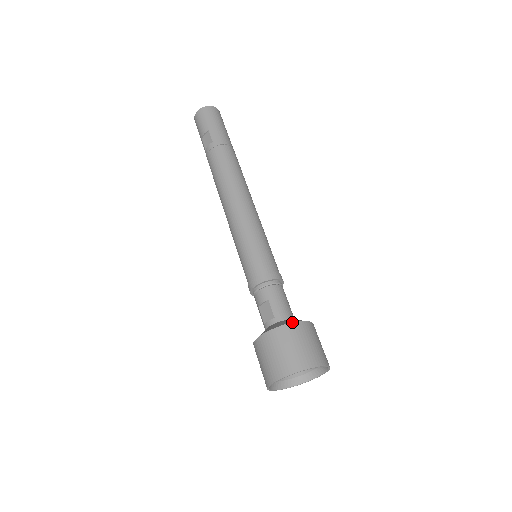
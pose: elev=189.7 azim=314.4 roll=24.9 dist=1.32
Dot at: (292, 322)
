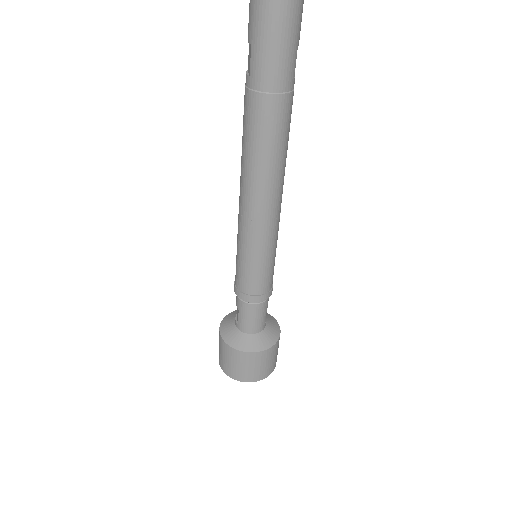
Dot at: (237, 350)
